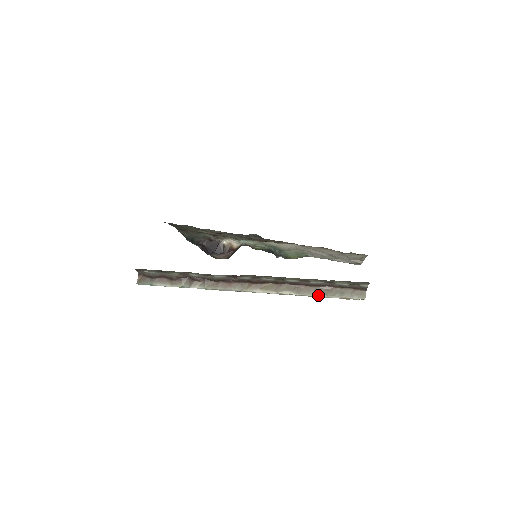
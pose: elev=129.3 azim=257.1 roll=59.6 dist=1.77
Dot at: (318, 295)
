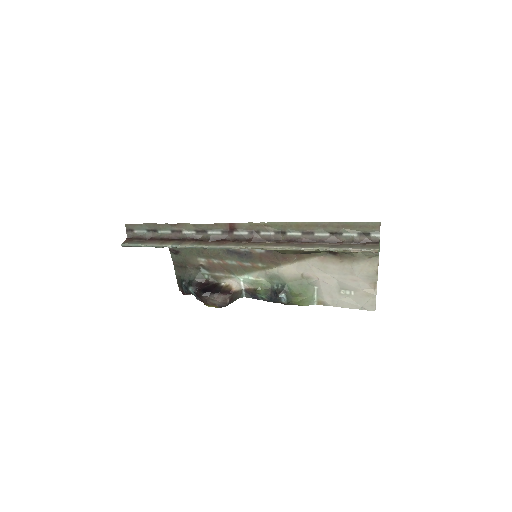
Dot at: (323, 248)
